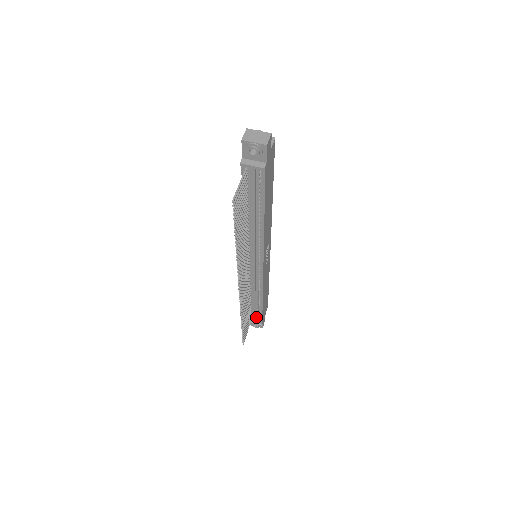
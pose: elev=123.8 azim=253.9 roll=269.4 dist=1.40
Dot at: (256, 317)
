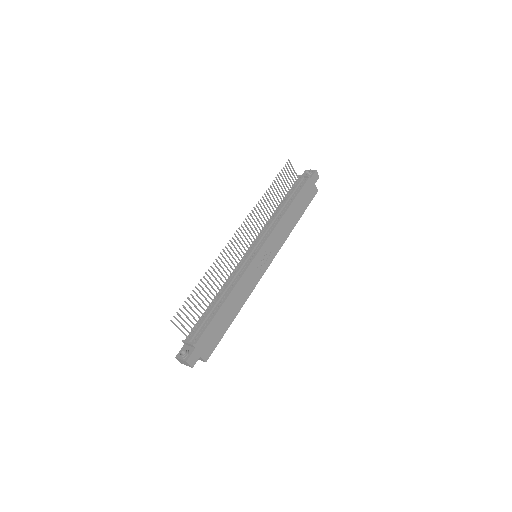
Dot at: (198, 332)
